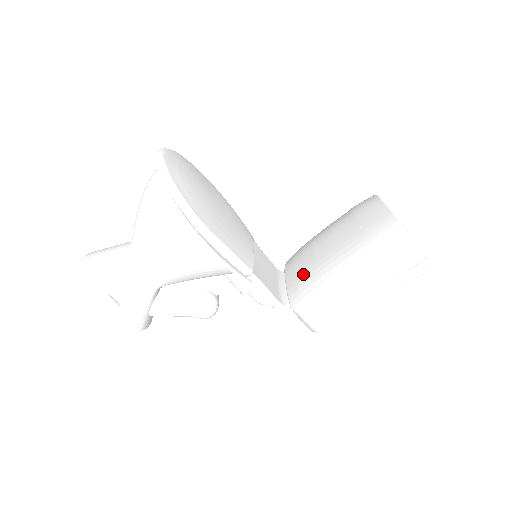
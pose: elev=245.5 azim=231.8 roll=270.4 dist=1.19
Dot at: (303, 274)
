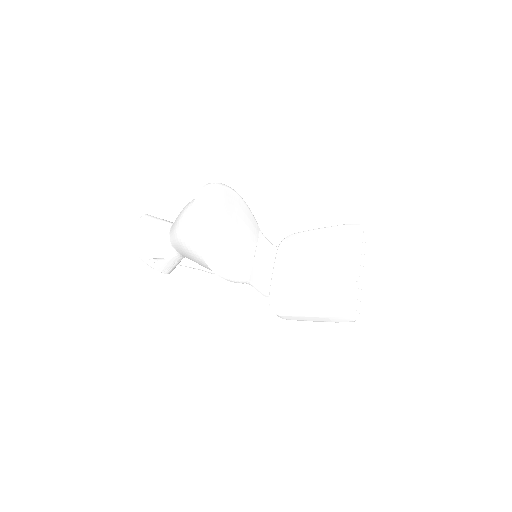
Dot at: (283, 281)
